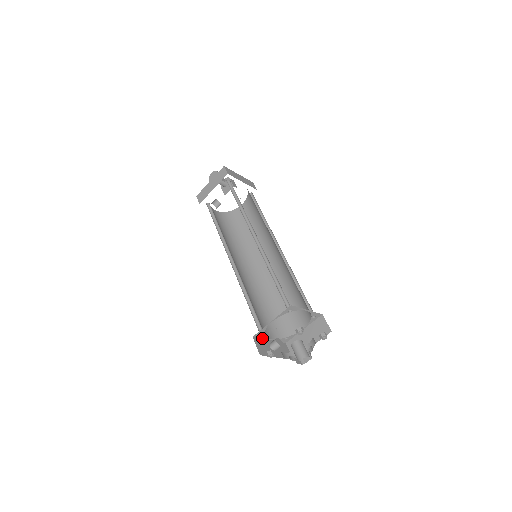
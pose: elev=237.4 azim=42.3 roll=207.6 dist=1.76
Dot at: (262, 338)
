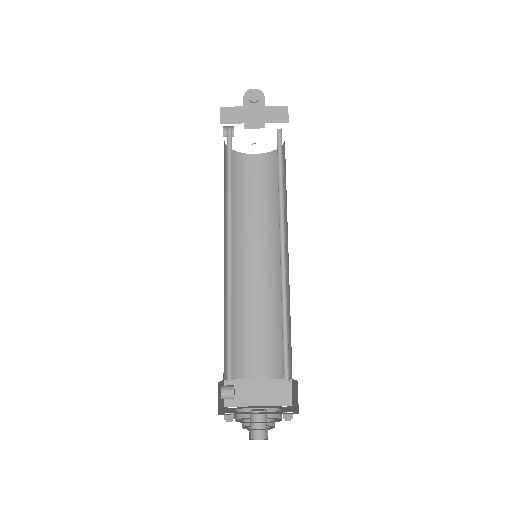
Dot at: occluded
